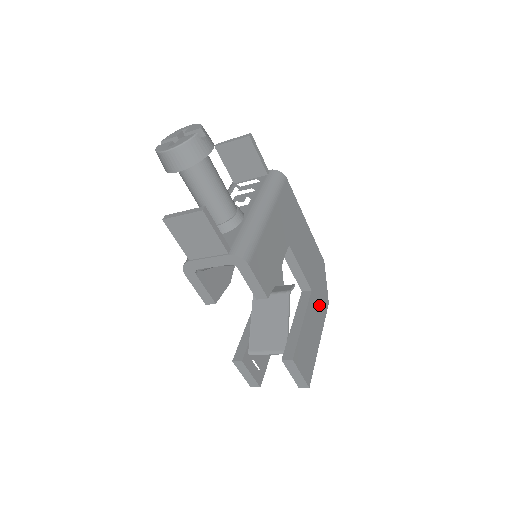
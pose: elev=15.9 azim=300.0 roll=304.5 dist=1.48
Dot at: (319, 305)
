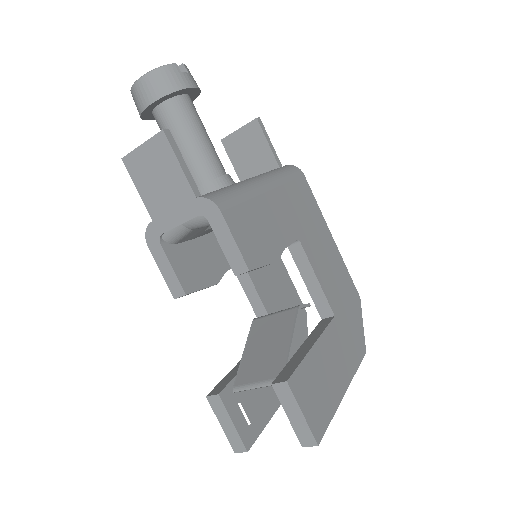
Dot at: (347, 343)
